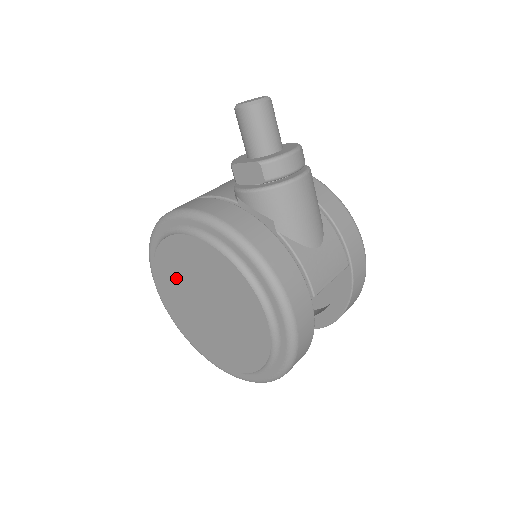
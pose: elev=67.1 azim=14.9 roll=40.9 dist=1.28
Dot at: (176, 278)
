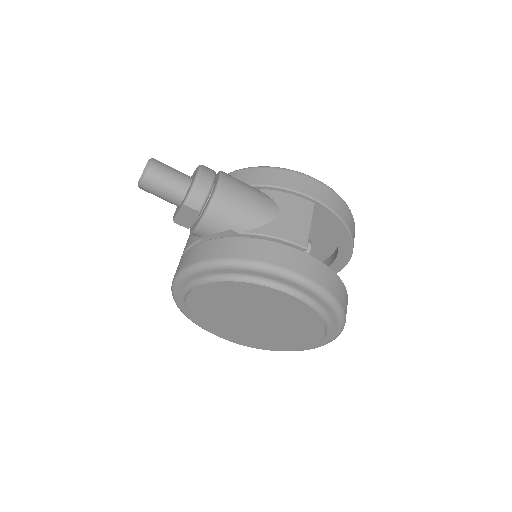
Dot at: (219, 321)
